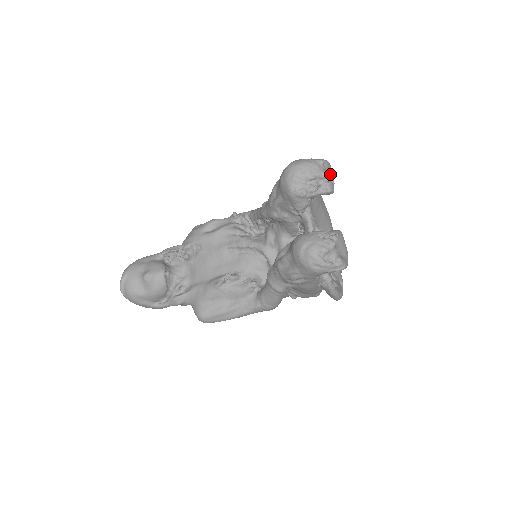
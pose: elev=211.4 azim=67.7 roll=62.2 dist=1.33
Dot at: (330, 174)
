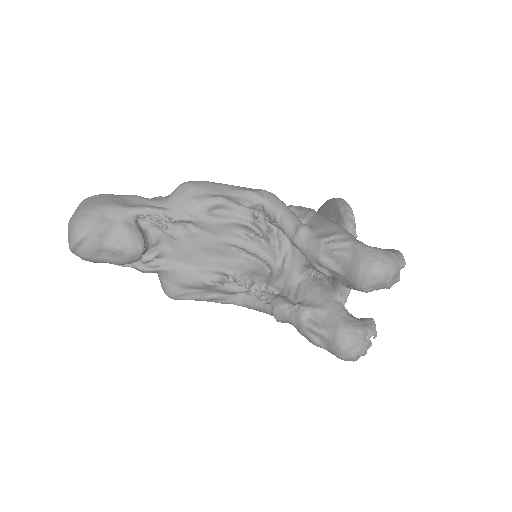
Dot at: occluded
